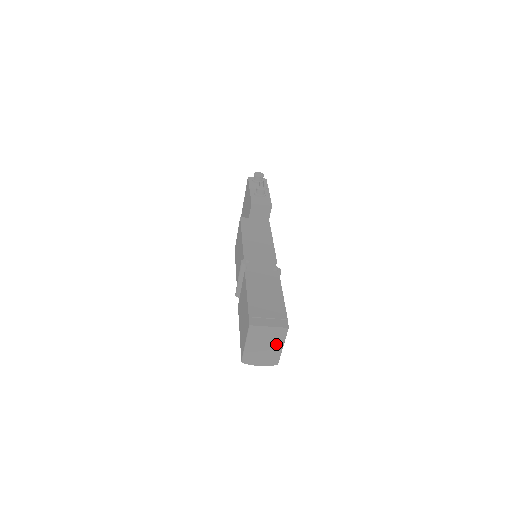
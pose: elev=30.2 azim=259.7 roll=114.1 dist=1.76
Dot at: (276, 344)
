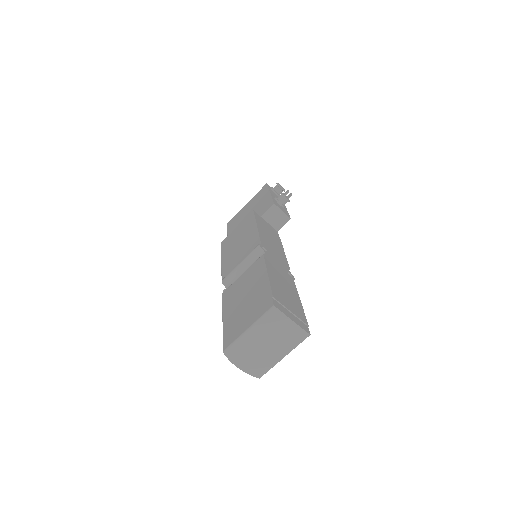
Dot at: (280, 349)
